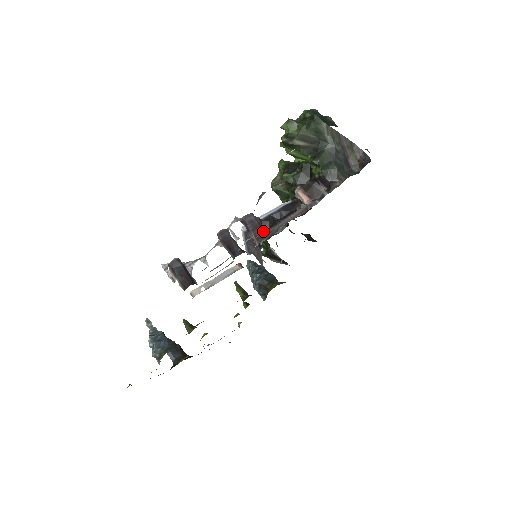
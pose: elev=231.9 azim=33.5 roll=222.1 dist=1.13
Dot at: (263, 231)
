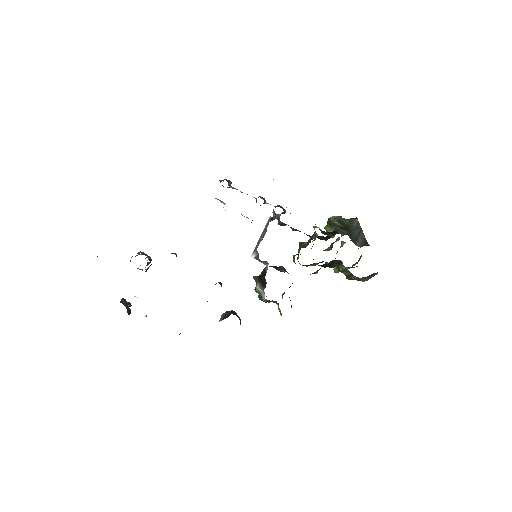
Dot at: occluded
